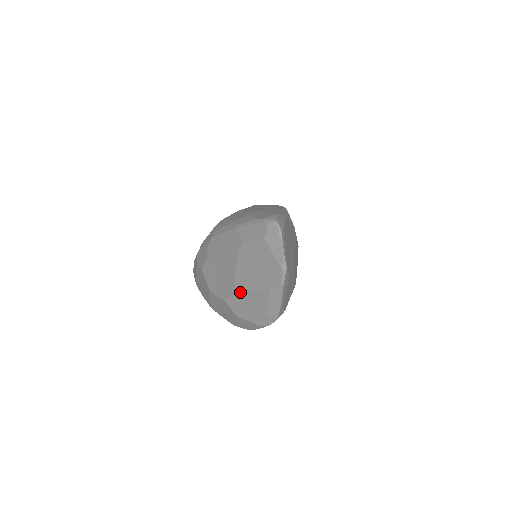
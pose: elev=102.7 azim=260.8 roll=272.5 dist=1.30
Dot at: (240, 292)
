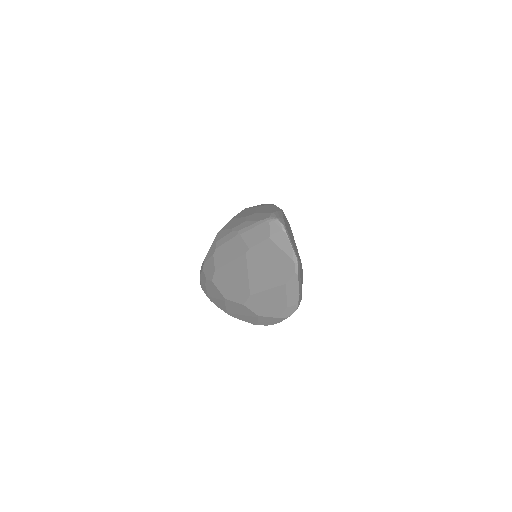
Dot at: (257, 292)
